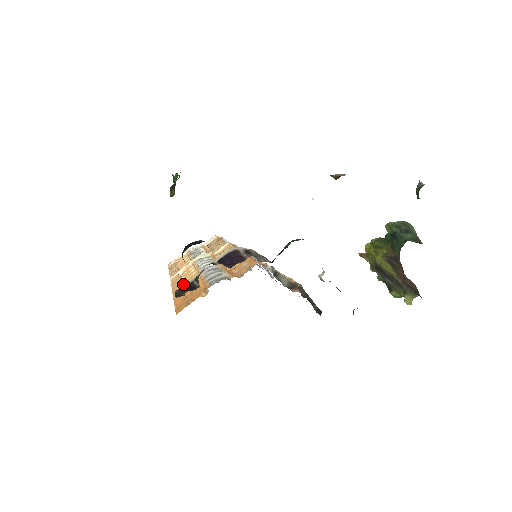
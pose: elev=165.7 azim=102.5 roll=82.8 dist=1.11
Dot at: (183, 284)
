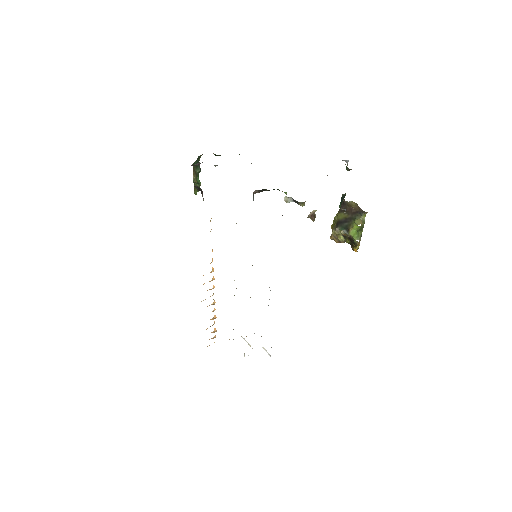
Dot at: occluded
